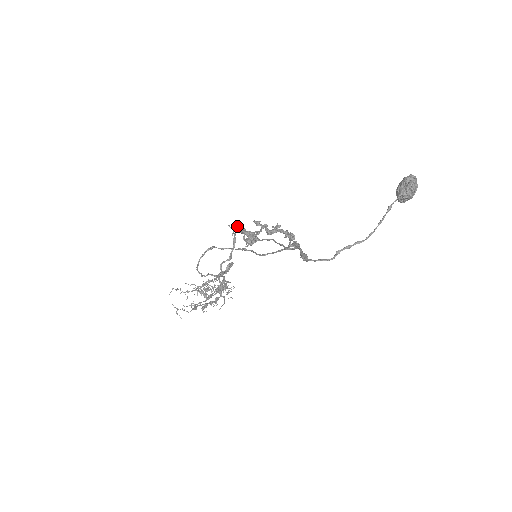
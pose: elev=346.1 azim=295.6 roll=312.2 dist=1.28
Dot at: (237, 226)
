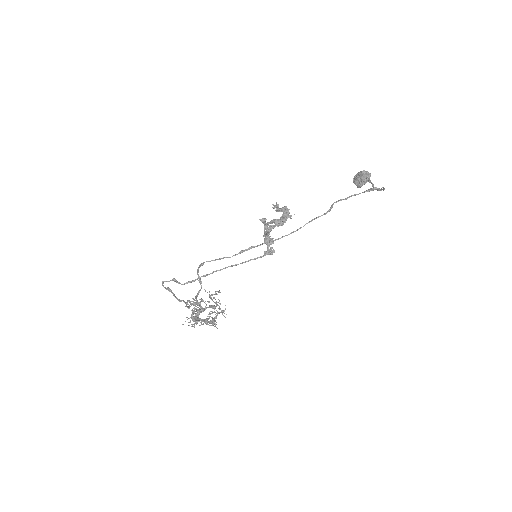
Dot at: (278, 205)
